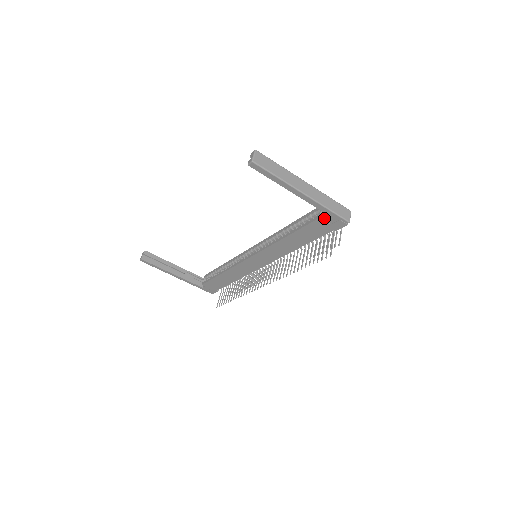
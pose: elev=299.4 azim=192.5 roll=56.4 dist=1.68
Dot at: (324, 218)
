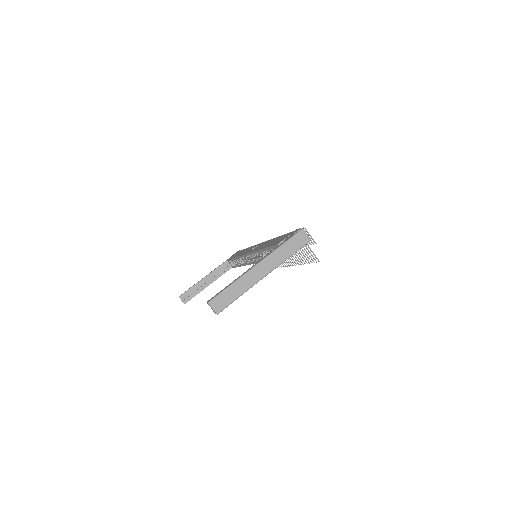
Dot at: occluded
